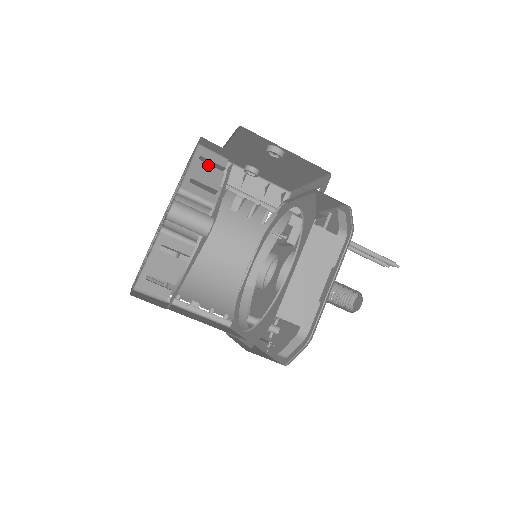
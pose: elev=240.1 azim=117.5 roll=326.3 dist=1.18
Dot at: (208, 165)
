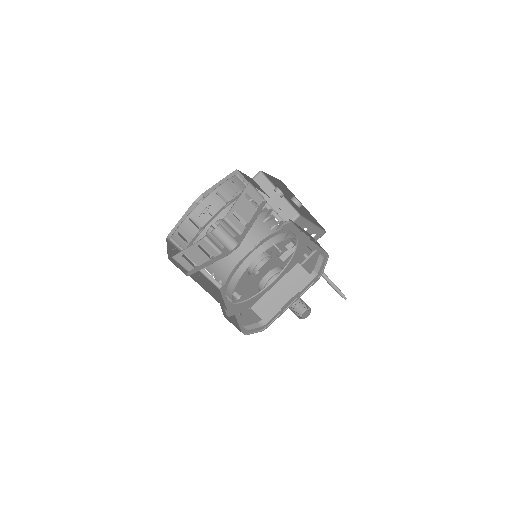
Dot at: (249, 201)
